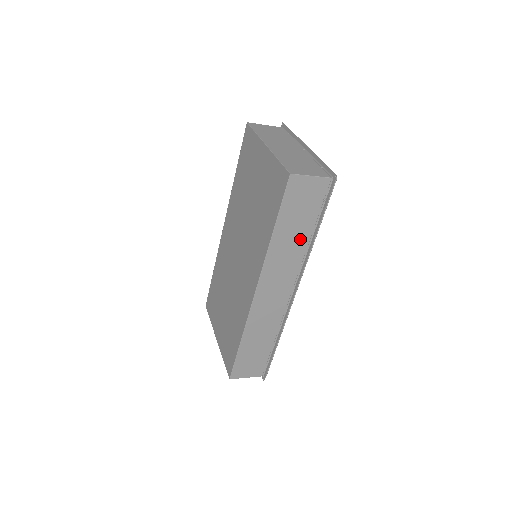
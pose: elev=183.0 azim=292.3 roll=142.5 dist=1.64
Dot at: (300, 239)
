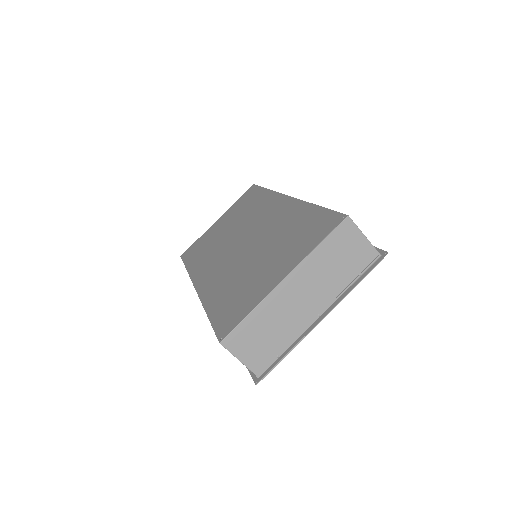
Dot at: occluded
